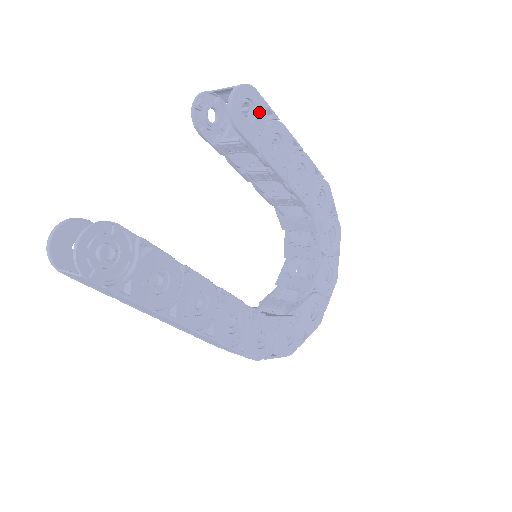
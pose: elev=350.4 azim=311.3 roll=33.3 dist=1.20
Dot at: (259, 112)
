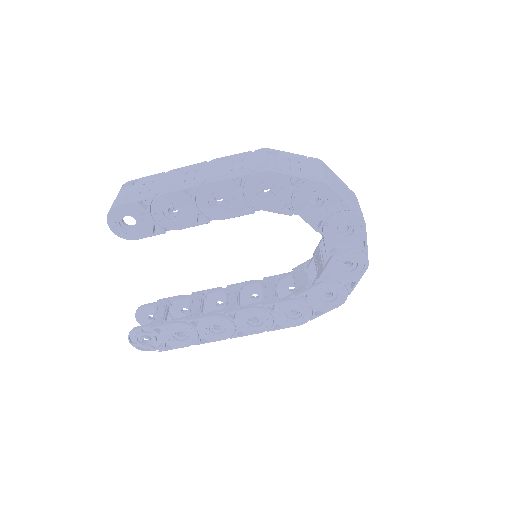
Dot at: (136, 214)
